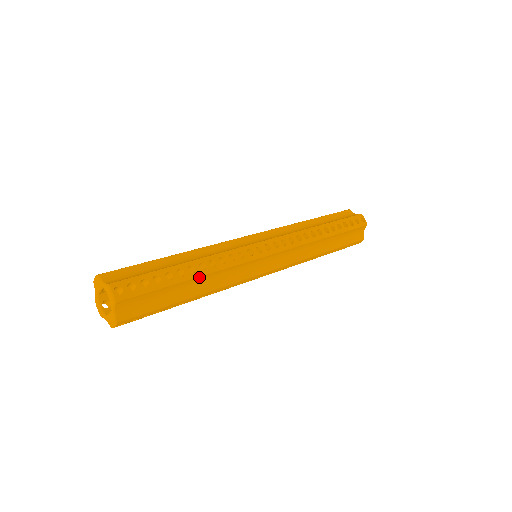
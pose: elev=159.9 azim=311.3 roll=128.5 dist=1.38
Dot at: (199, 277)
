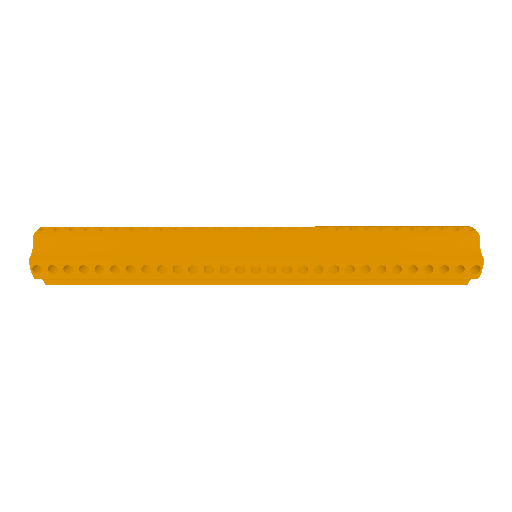
Dot at: (140, 236)
